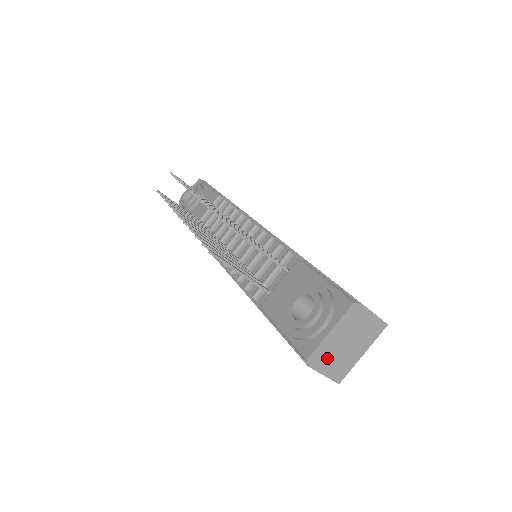
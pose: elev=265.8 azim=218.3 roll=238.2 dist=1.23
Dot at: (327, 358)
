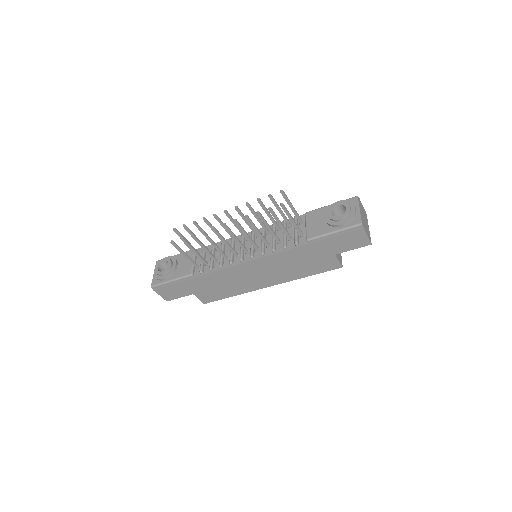
Dot at: (364, 225)
